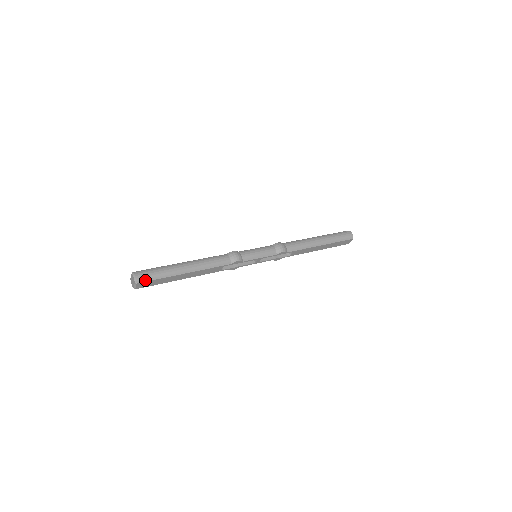
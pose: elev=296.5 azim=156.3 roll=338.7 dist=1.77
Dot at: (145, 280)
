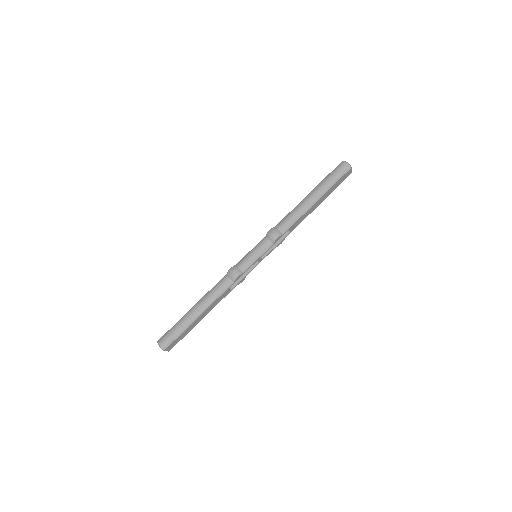
Dot at: (169, 344)
